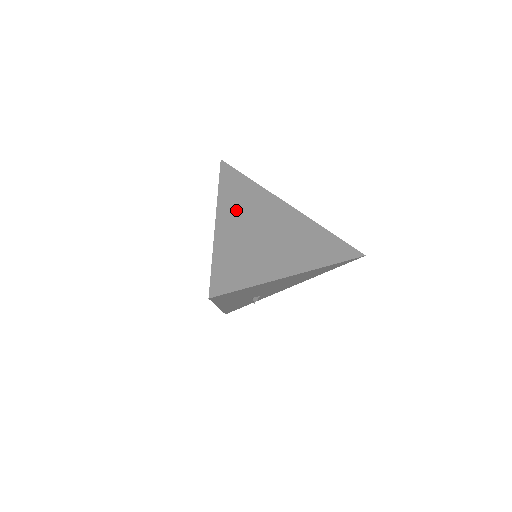
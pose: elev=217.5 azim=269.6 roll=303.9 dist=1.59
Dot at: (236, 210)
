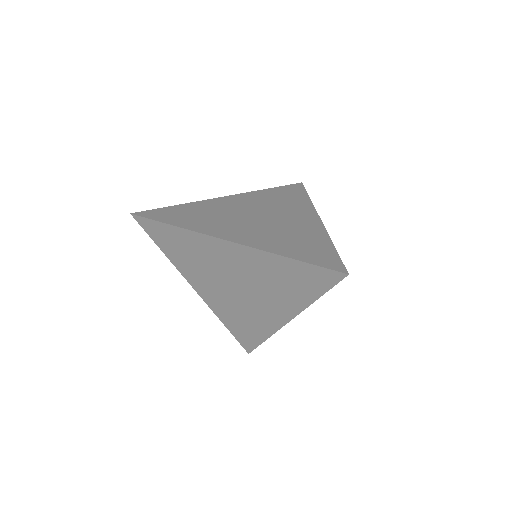
Dot at: (197, 275)
